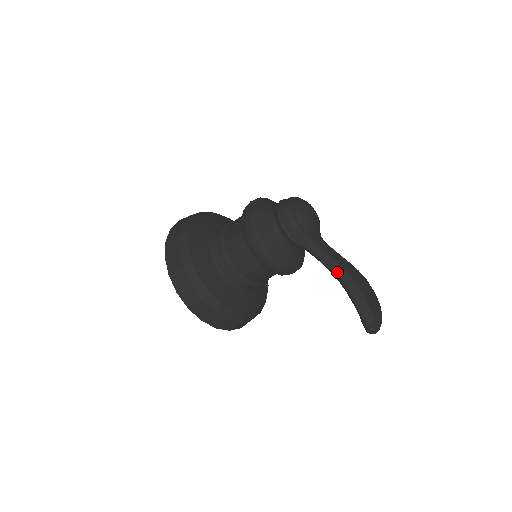
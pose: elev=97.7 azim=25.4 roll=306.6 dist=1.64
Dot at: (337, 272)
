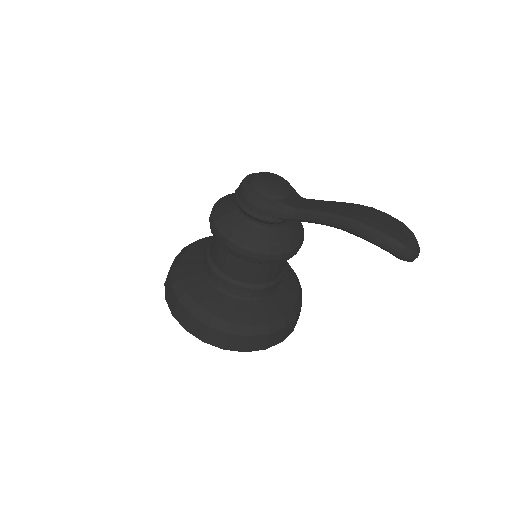
Dot at: (333, 222)
